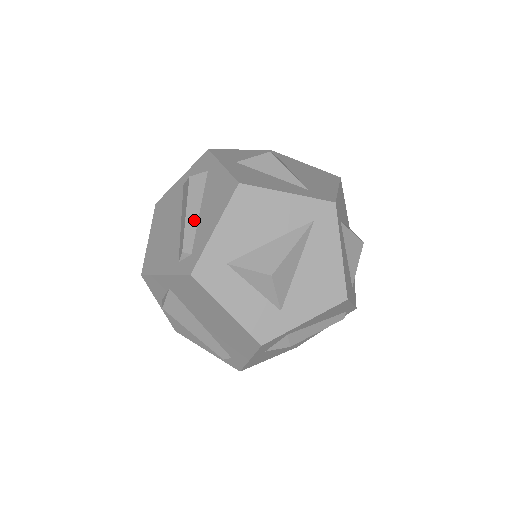
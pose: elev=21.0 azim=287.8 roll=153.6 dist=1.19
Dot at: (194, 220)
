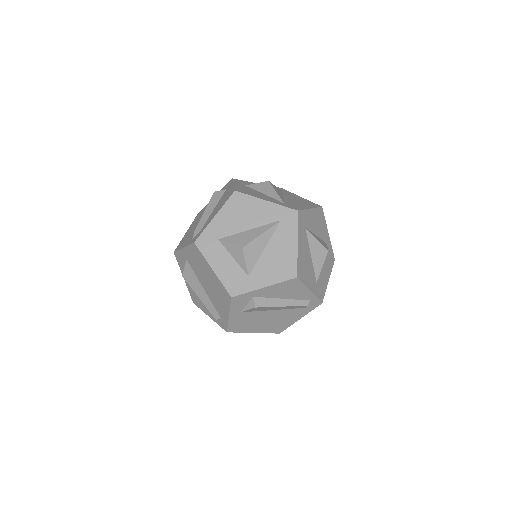
Dot at: (208, 215)
